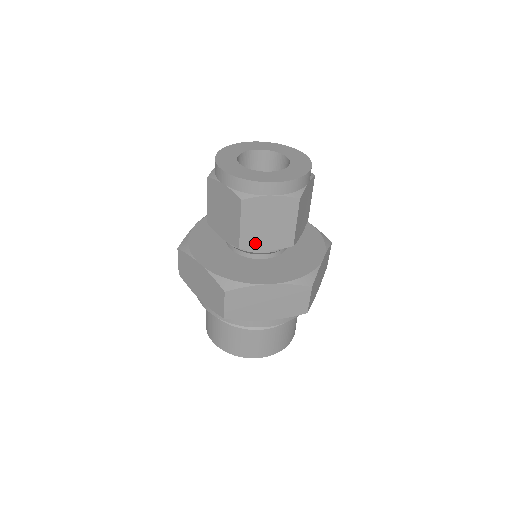
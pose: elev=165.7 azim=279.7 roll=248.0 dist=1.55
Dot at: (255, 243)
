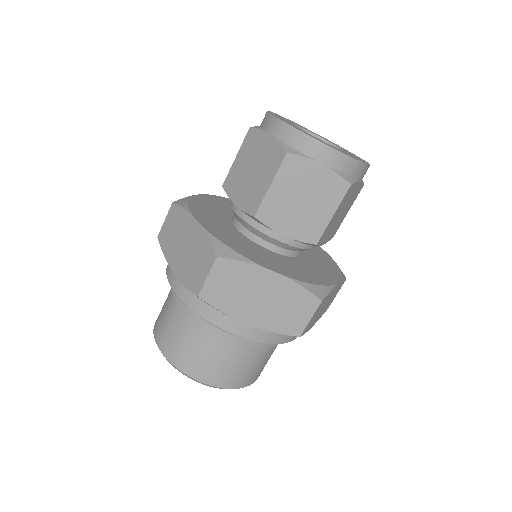
Dot at: (325, 237)
